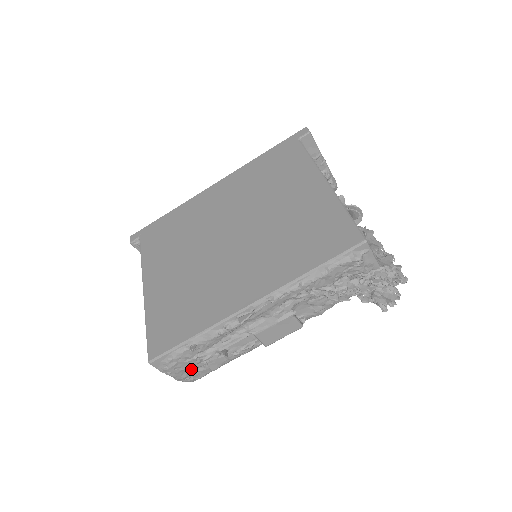
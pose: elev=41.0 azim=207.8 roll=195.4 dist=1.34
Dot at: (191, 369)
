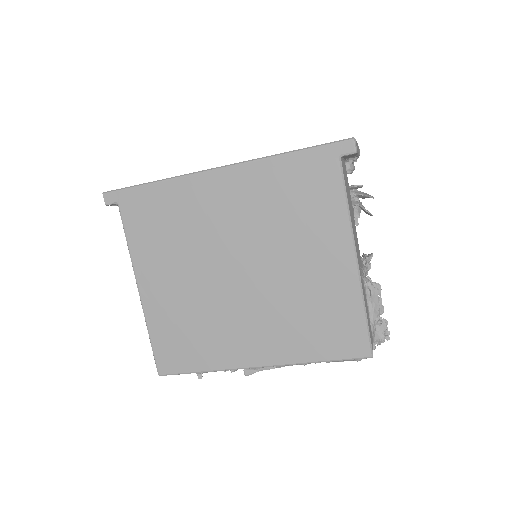
Dot at: occluded
